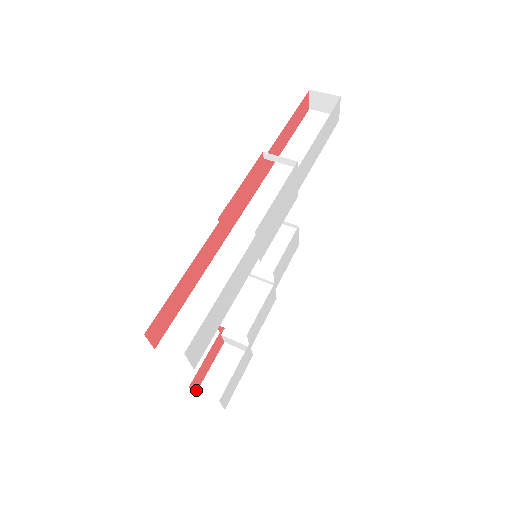
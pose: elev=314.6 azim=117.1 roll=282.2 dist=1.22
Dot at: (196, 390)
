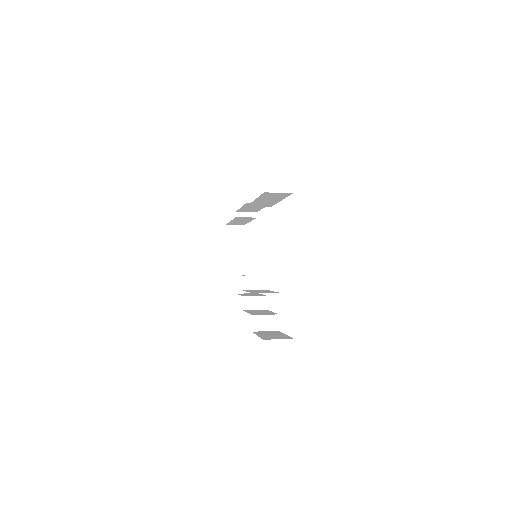
Dot at: occluded
